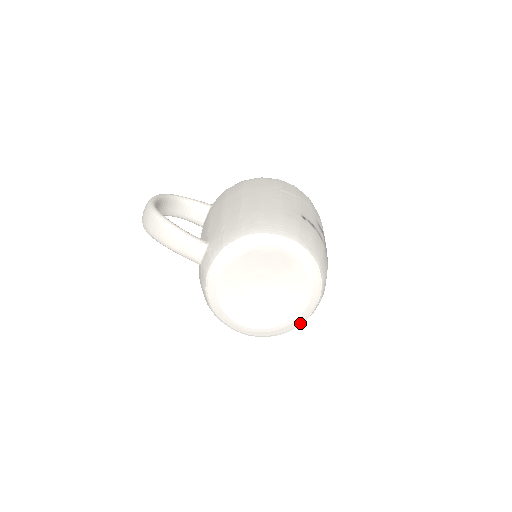
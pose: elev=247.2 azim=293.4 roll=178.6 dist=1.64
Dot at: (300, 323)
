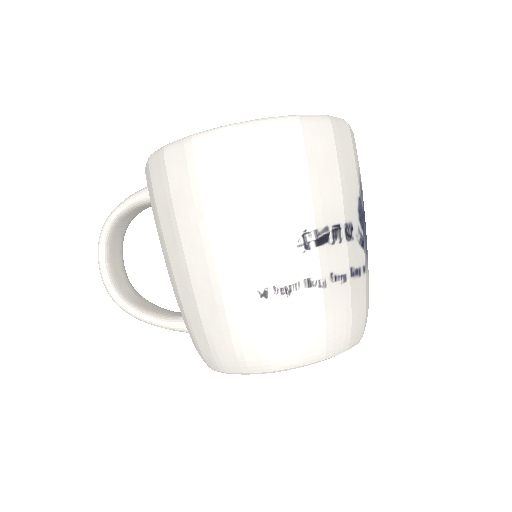
Dot at: occluded
